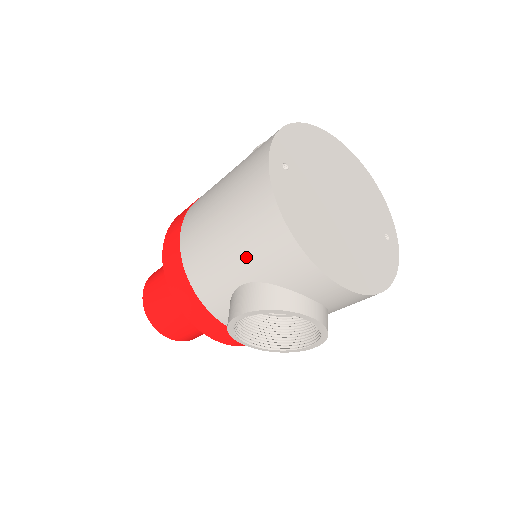
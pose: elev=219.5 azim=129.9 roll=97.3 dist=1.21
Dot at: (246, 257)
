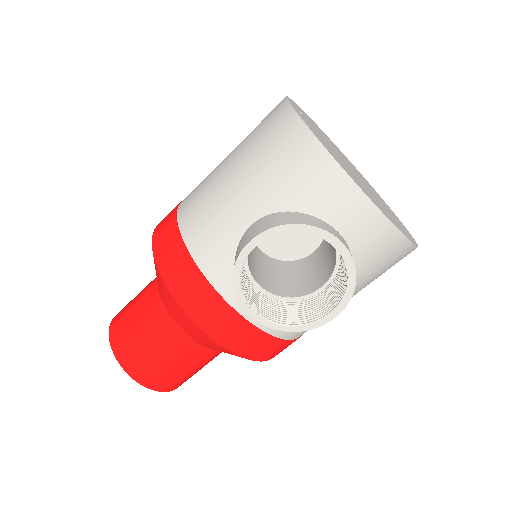
Dot at: (261, 185)
